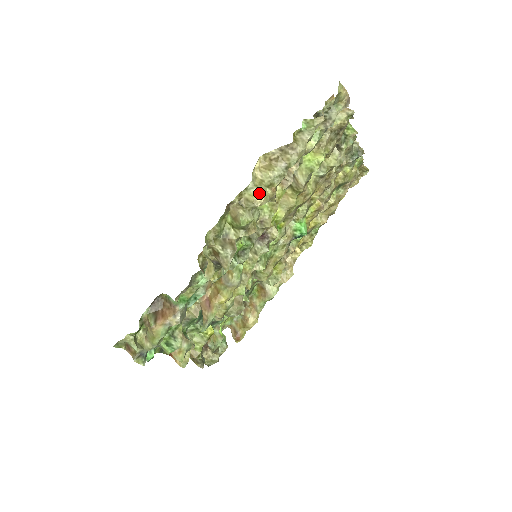
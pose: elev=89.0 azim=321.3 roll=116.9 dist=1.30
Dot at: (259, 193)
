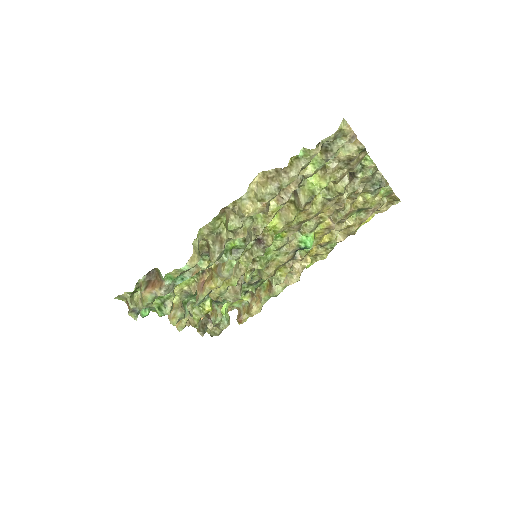
Dot at: (249, 205)
